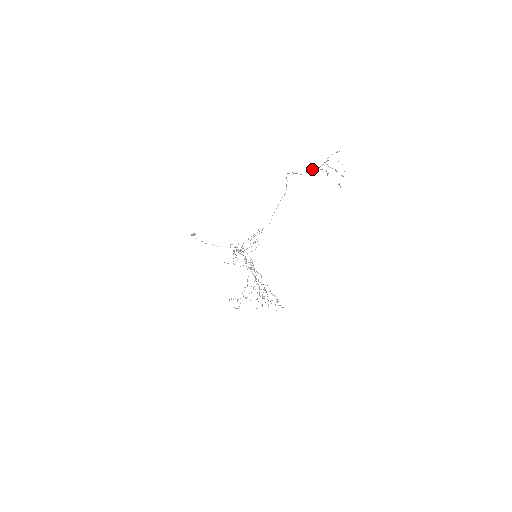
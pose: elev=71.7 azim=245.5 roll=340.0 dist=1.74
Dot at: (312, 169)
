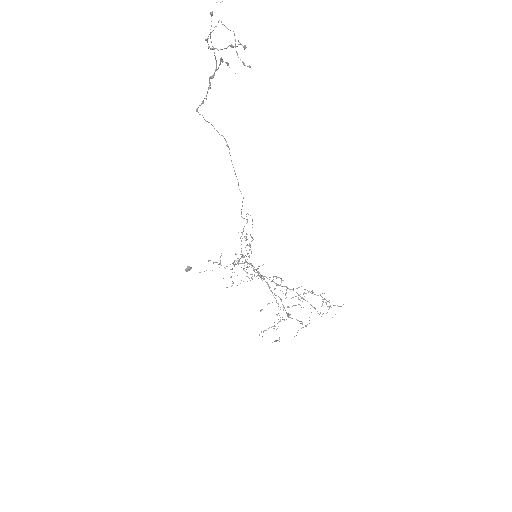
Dot at: (210, 77)
